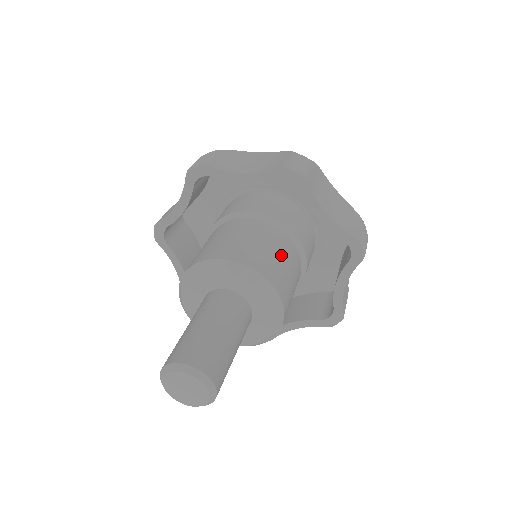
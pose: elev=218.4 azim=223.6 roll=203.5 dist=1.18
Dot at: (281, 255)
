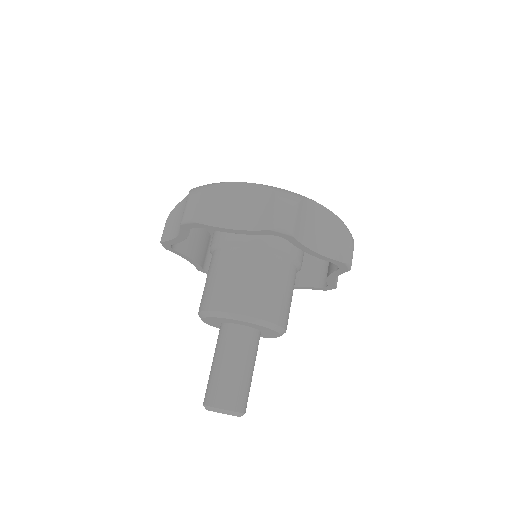
Dot at: (278, 285)
